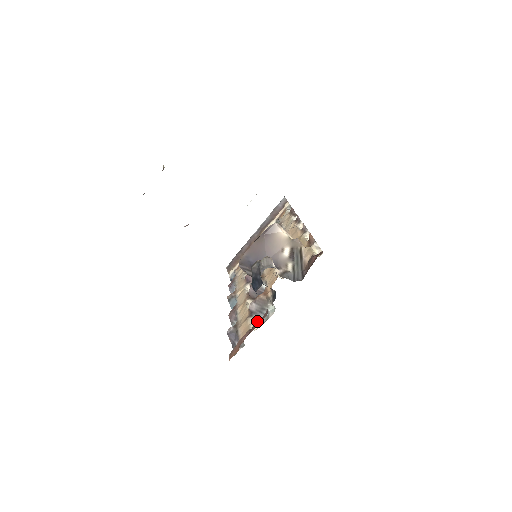
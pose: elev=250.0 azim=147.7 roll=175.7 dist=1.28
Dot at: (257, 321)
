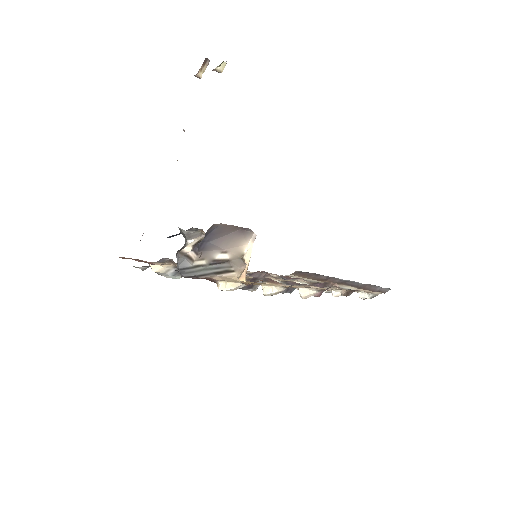
Dot at: (166, 271)
